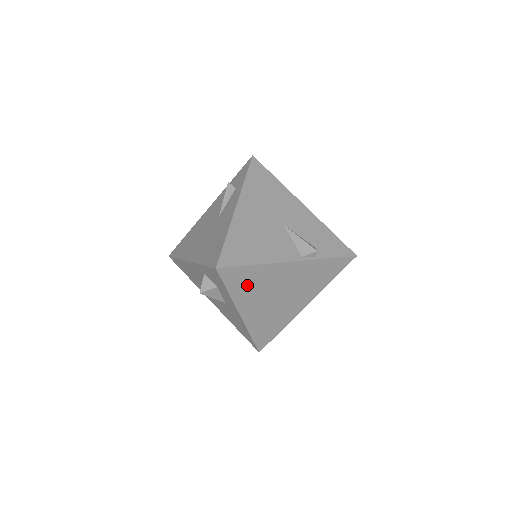
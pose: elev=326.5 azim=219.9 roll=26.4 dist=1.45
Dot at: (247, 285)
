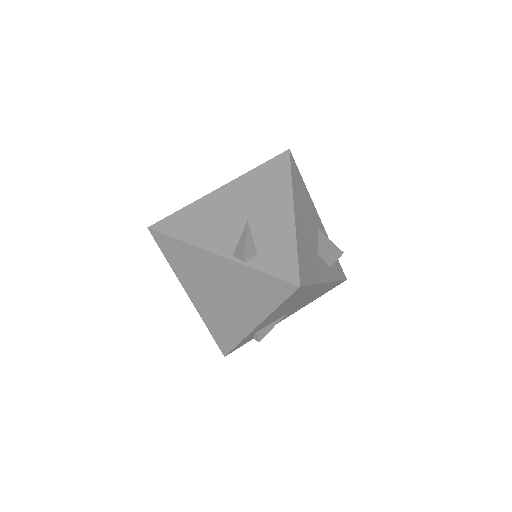
Dot at: (182, 262)
